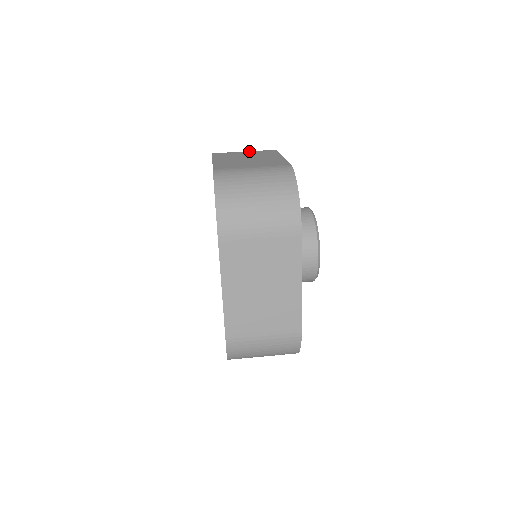
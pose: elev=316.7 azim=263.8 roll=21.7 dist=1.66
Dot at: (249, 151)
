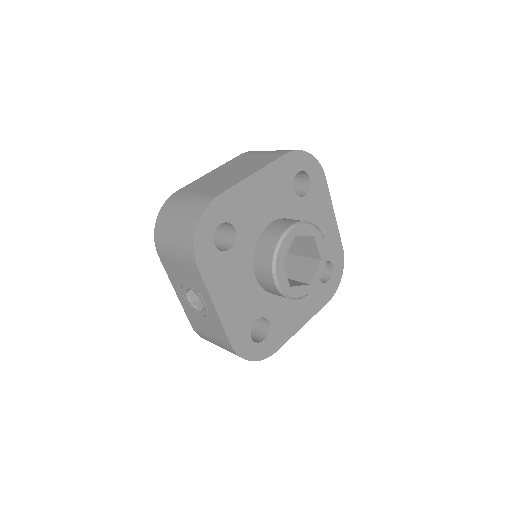
Dot at: occluded
